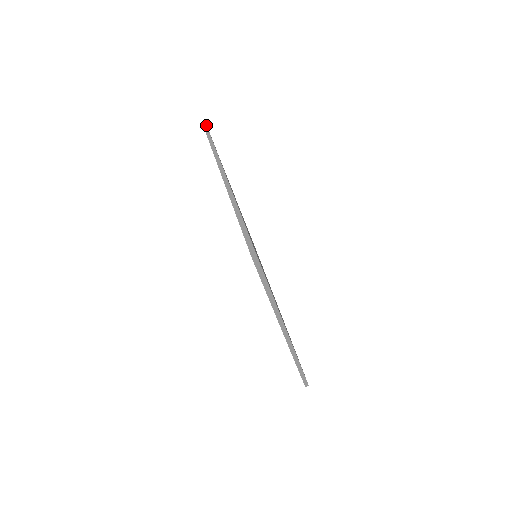
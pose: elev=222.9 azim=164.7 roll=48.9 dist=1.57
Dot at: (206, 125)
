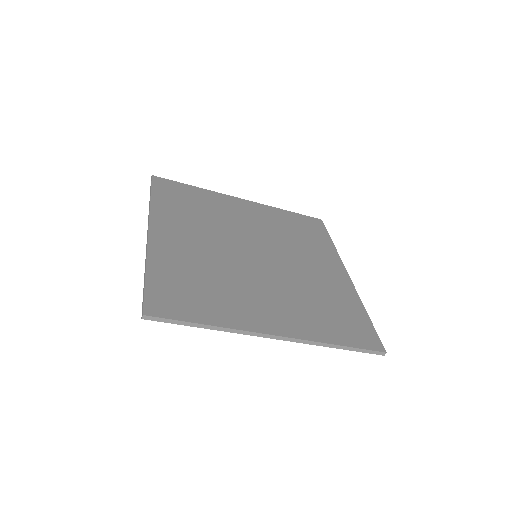
Dot at: (151, 176)
